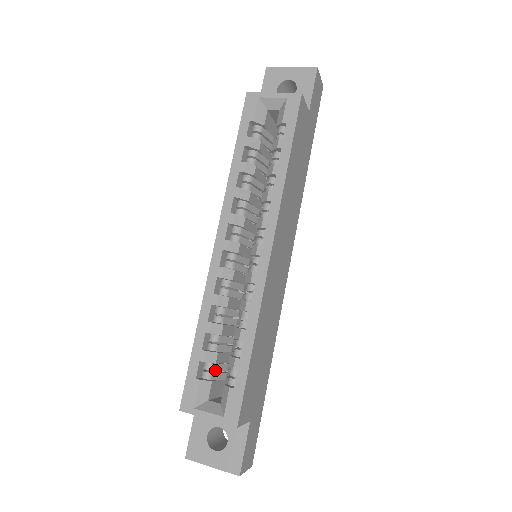
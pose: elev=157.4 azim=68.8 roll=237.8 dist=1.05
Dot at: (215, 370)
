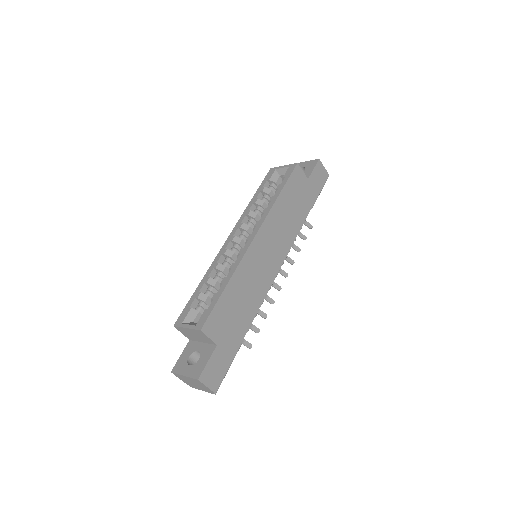
Dot at: (204, 308)
